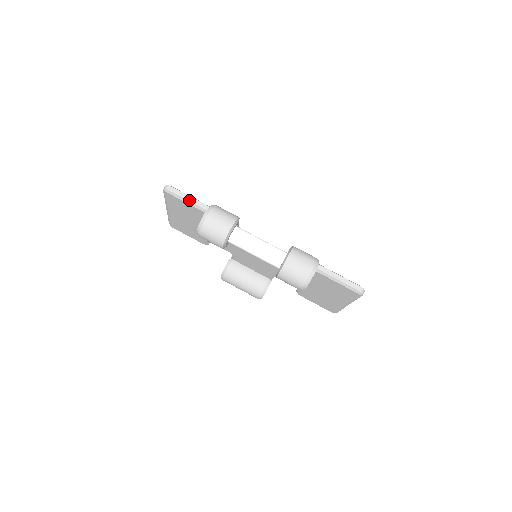
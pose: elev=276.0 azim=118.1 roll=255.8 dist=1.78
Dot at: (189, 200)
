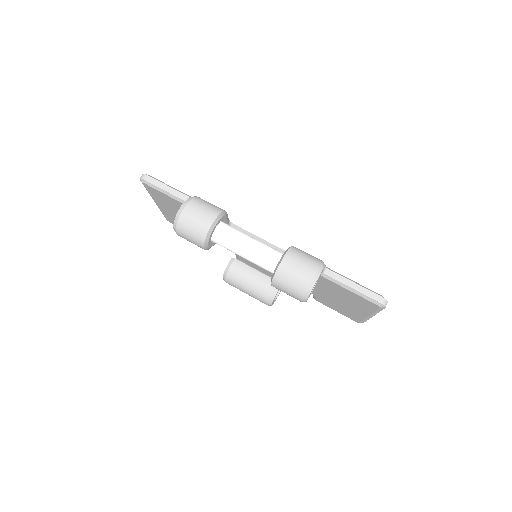
Dot at: (168, 191)
